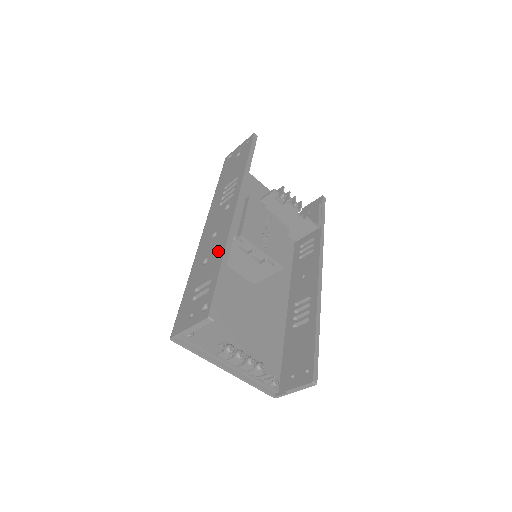
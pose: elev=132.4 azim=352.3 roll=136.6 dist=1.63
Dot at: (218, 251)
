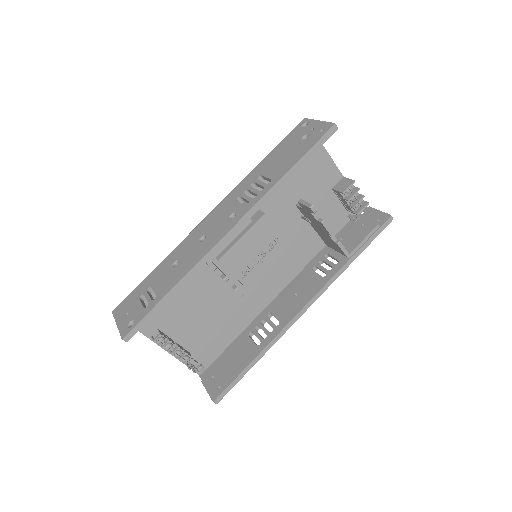
Dot at: (183, 269)
